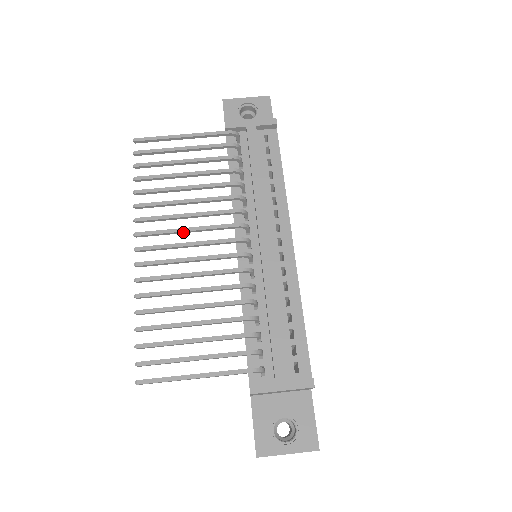
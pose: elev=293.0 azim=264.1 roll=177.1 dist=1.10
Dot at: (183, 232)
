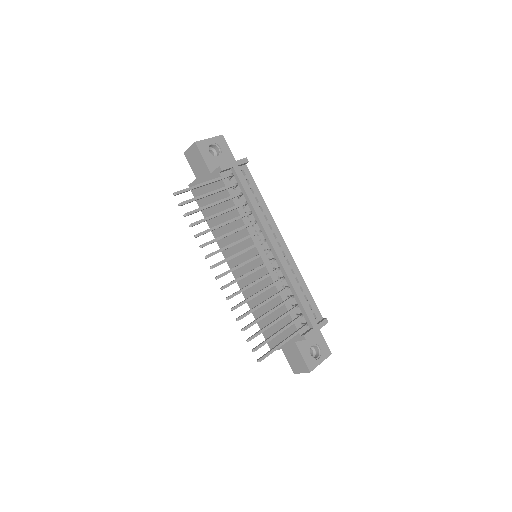
Dot at: occluded
